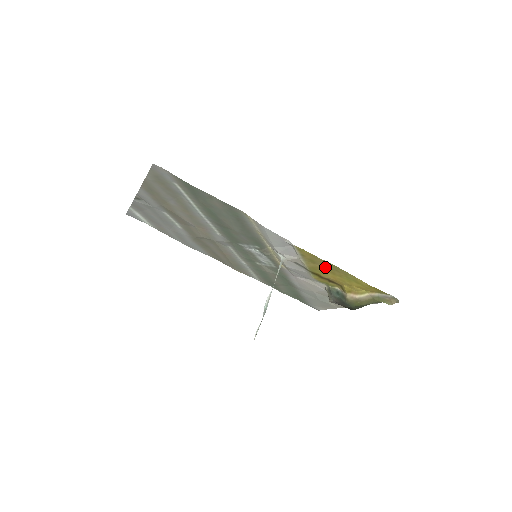
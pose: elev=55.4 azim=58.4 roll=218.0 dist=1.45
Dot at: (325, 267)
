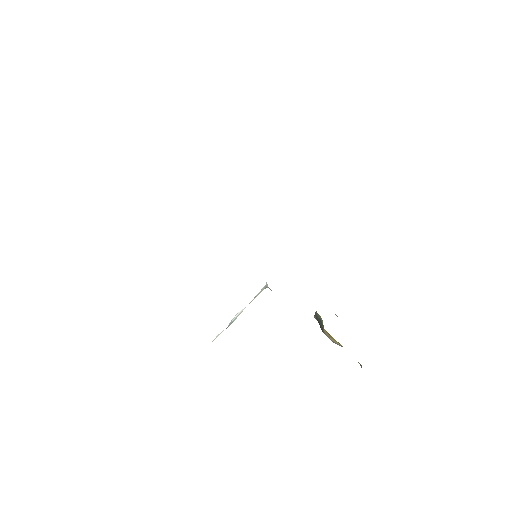
Dot at: occluded
